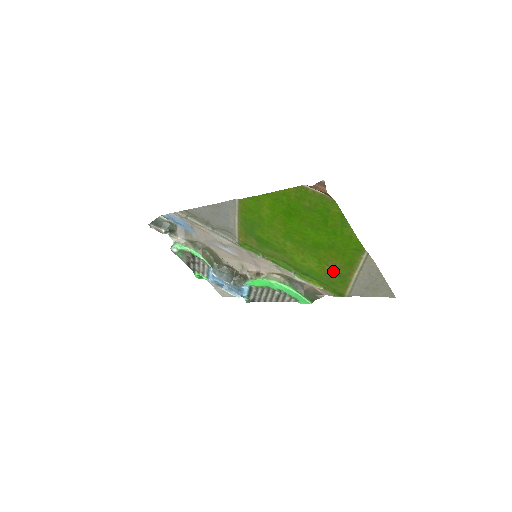
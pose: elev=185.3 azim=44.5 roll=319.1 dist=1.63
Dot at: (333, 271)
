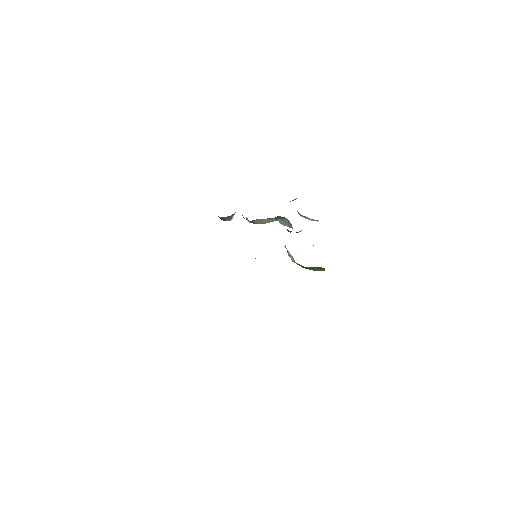
Dot at: occluded
